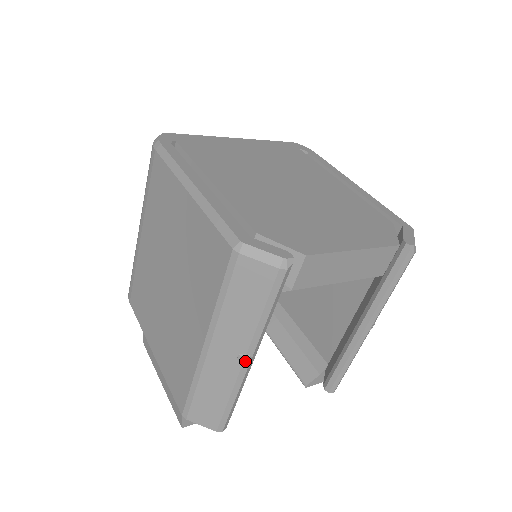
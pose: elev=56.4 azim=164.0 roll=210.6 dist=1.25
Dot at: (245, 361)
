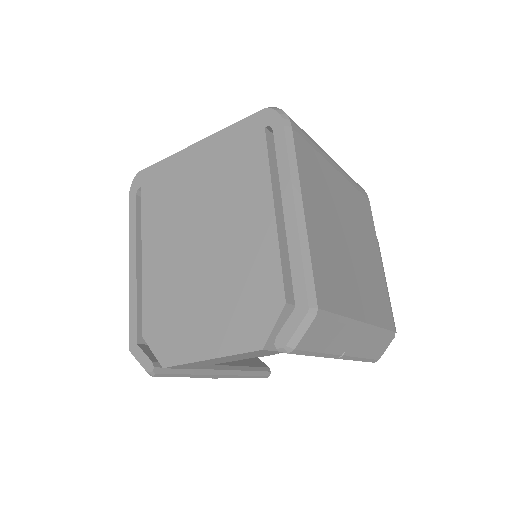
Dot at: (213, 378)
